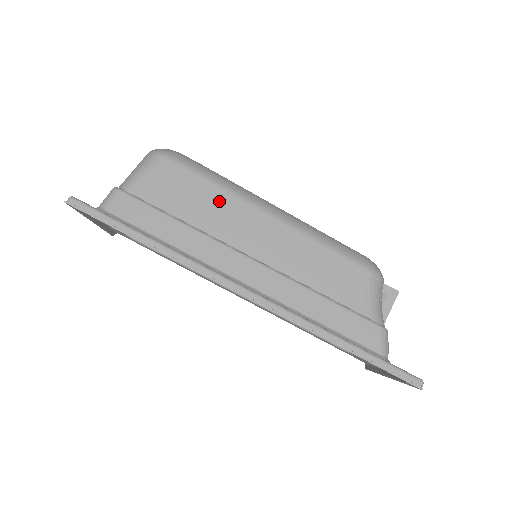
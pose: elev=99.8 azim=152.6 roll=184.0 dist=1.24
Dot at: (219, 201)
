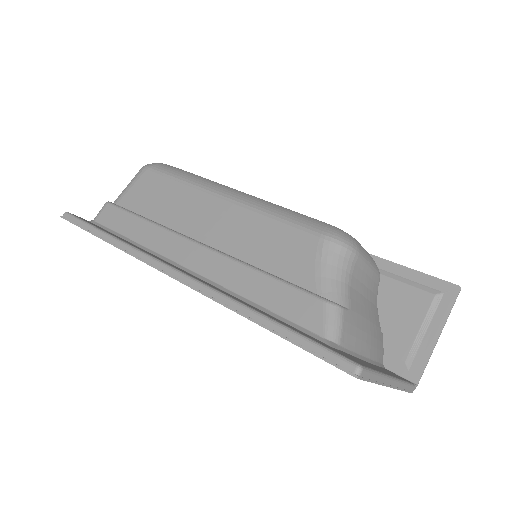
Dot at: (180, 195)
